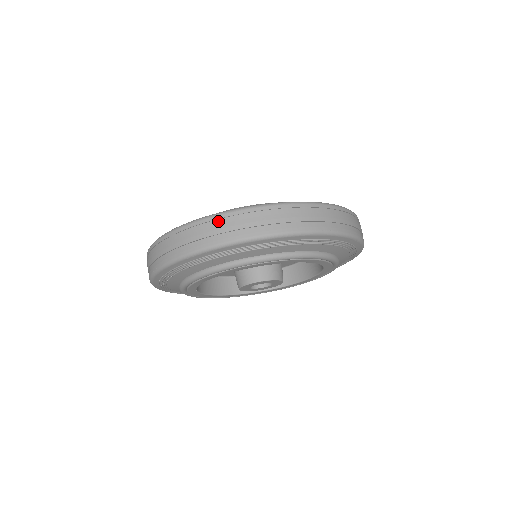
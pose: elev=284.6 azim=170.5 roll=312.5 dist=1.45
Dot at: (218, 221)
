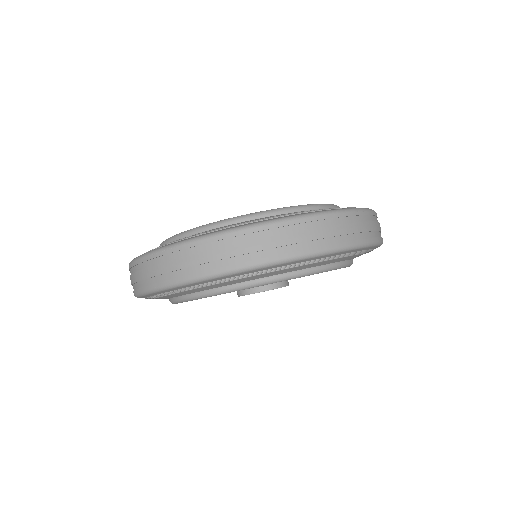
Dot at: (267, 232)
